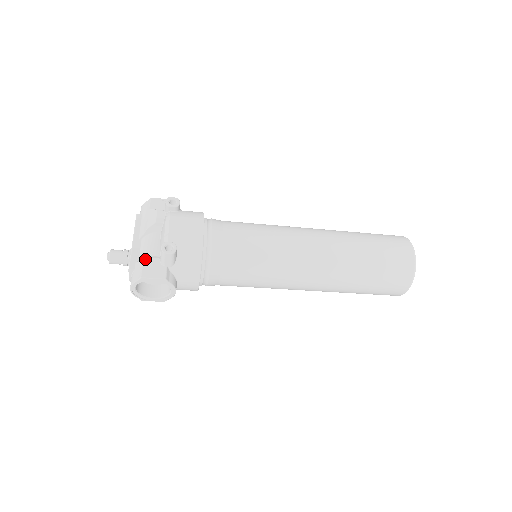
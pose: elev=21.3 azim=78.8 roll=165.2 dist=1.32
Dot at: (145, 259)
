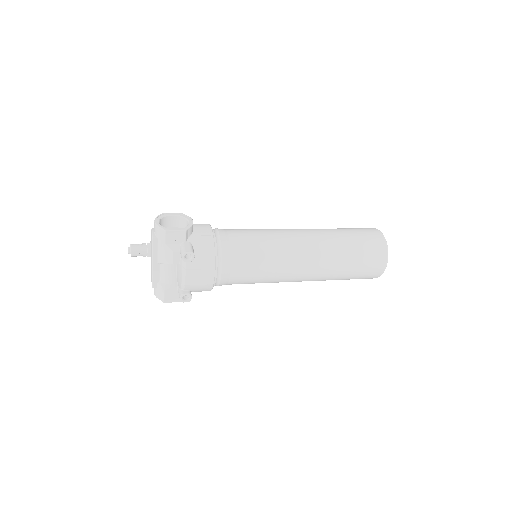
Dot at: (165, 289)
